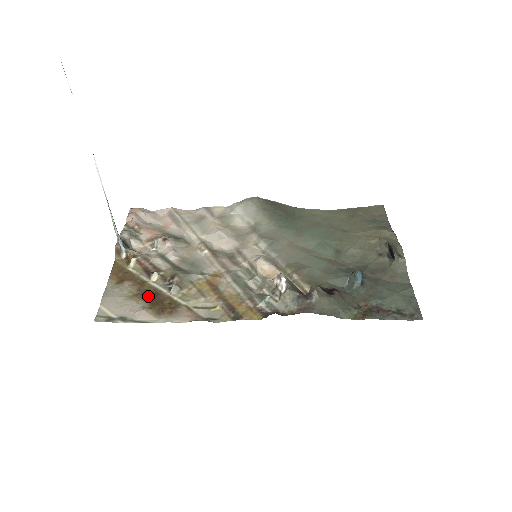
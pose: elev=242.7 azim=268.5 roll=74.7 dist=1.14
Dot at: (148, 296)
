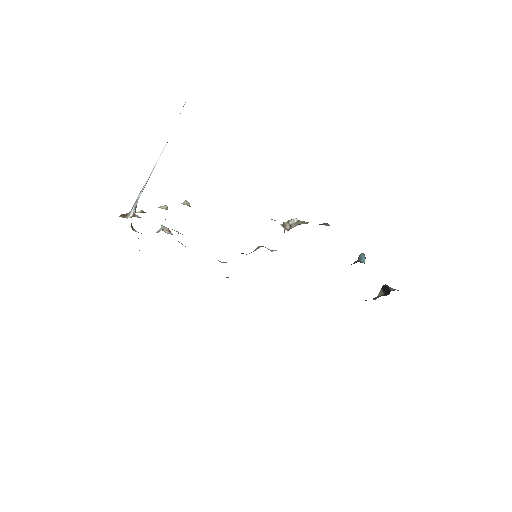
Dot at: occluded
